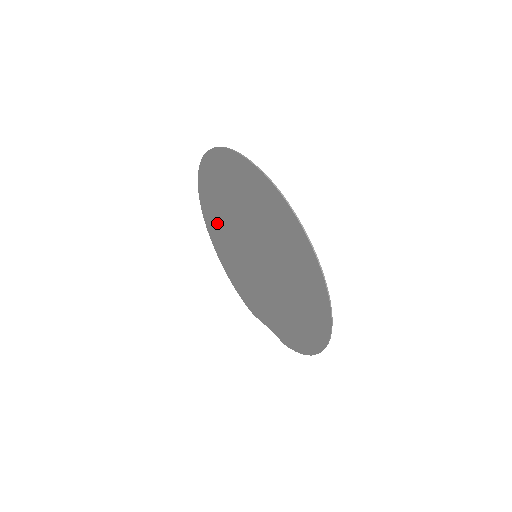
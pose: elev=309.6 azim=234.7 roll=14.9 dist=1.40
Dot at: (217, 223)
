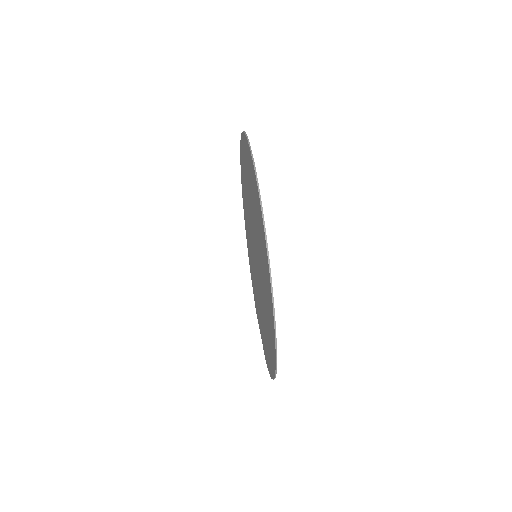
Dot at: occluded
